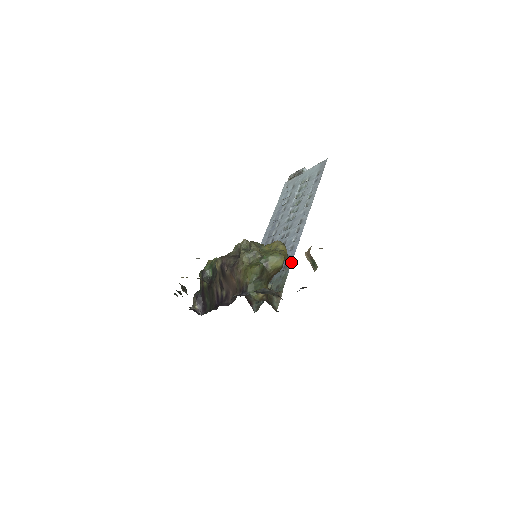
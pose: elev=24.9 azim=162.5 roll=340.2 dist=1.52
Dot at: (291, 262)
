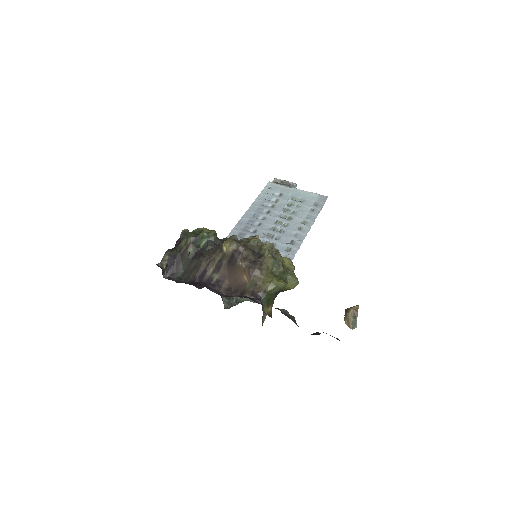
Dot at: occluded
